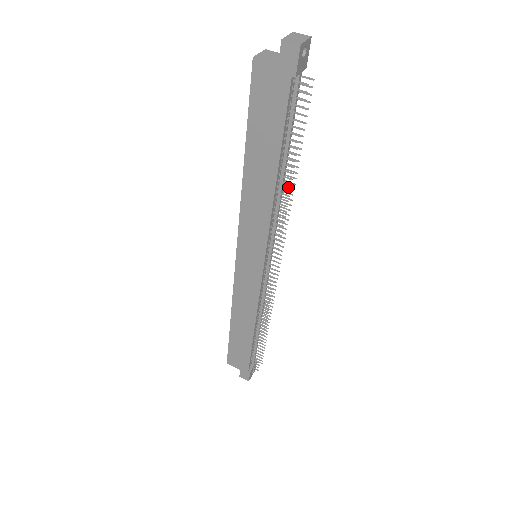
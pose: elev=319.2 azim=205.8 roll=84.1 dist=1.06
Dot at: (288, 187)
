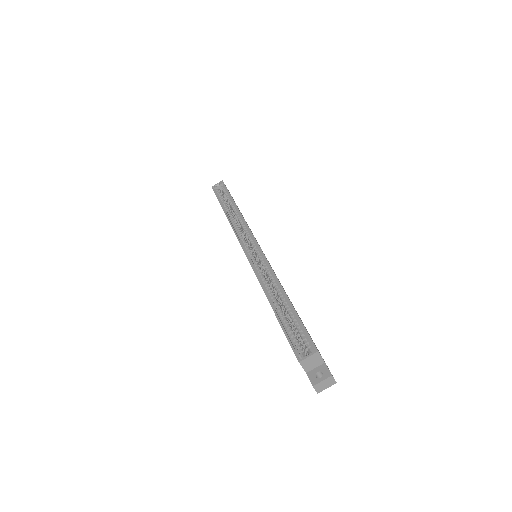
Dot at: occluded
